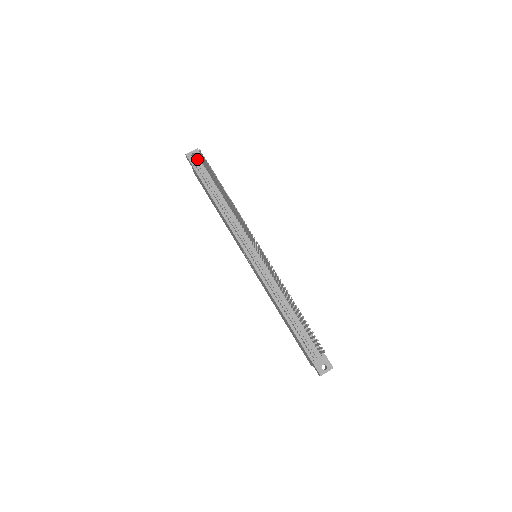
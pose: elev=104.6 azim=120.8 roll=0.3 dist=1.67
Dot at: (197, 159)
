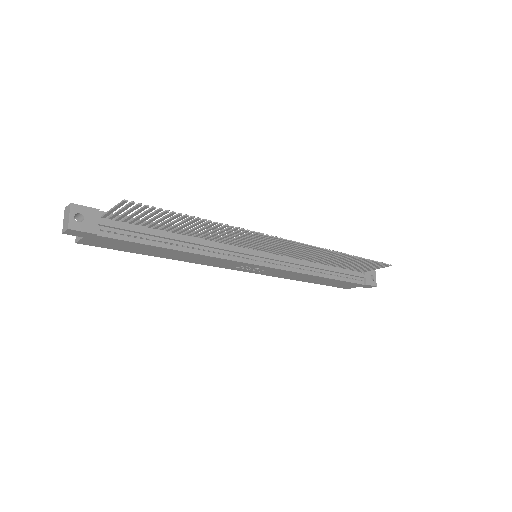
Dot at: (90, 219)
